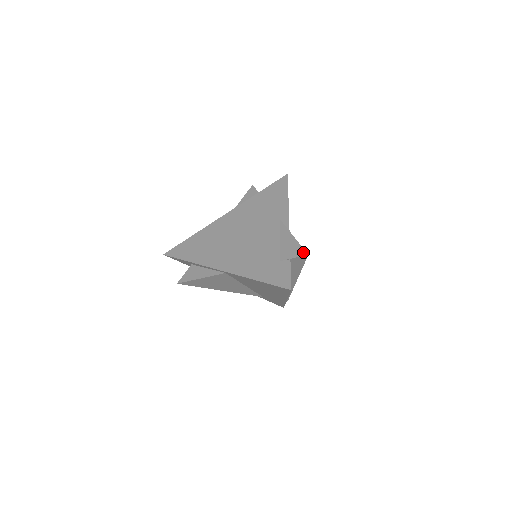
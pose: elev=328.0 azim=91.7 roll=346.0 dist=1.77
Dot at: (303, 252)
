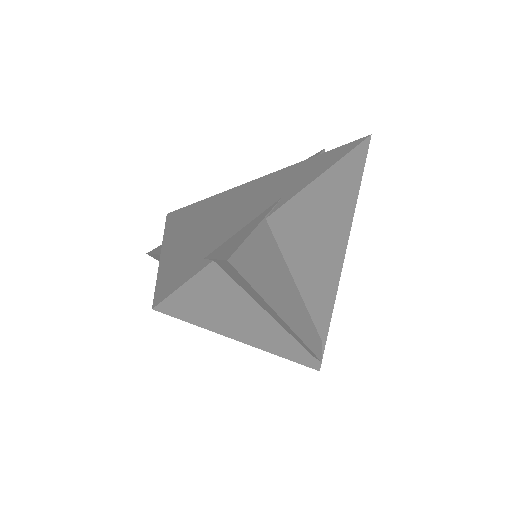
Dot at: (229, 253)
